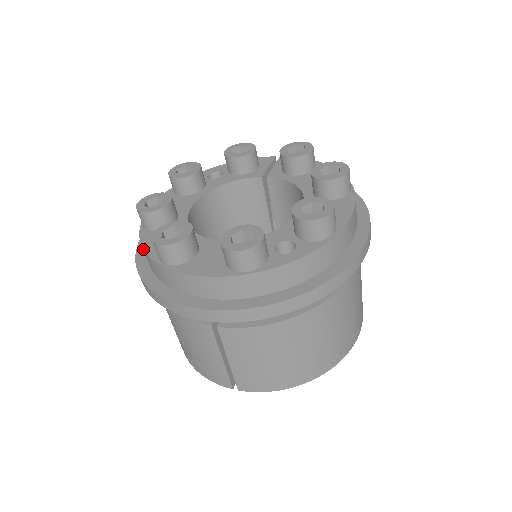
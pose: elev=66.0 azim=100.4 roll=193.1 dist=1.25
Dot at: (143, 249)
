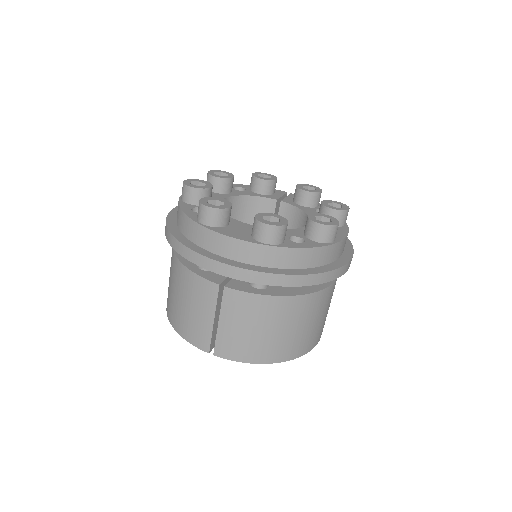
Dot at: (183, 211)
